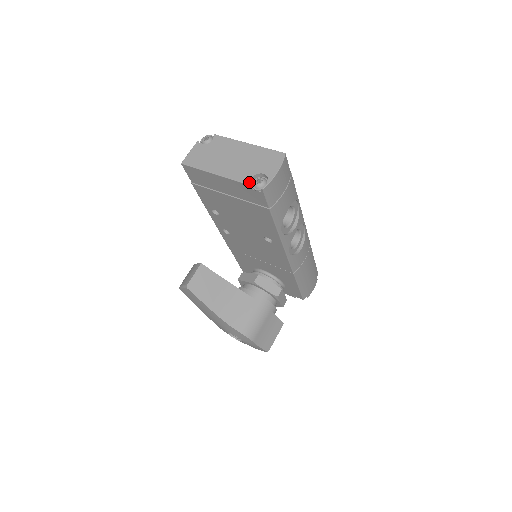
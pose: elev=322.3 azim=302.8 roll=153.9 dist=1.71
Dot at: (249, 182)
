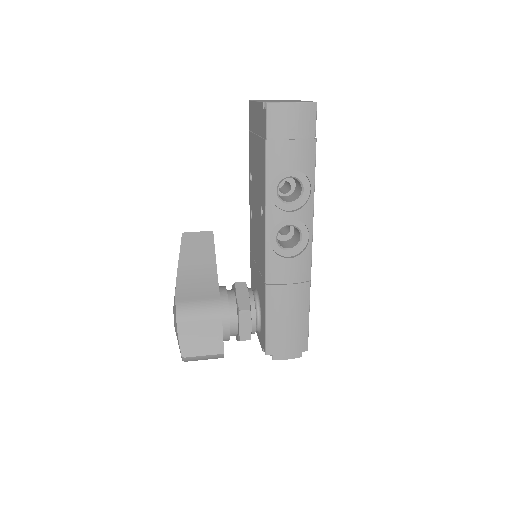
Dot at: occluded
